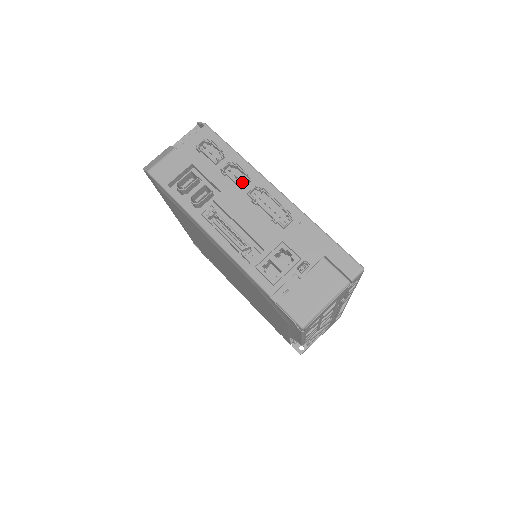
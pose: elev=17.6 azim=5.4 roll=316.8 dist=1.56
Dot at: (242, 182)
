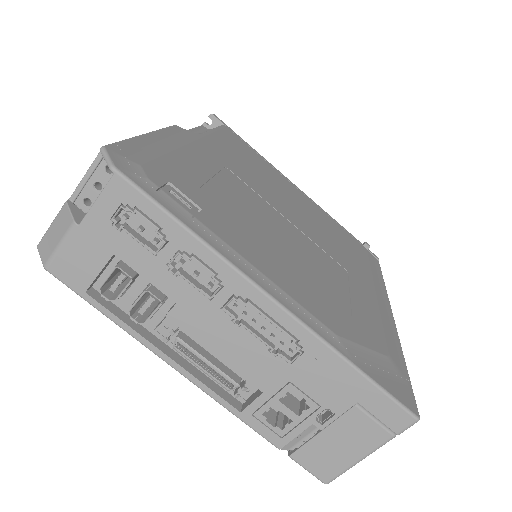
Dot at: (209, 287)
